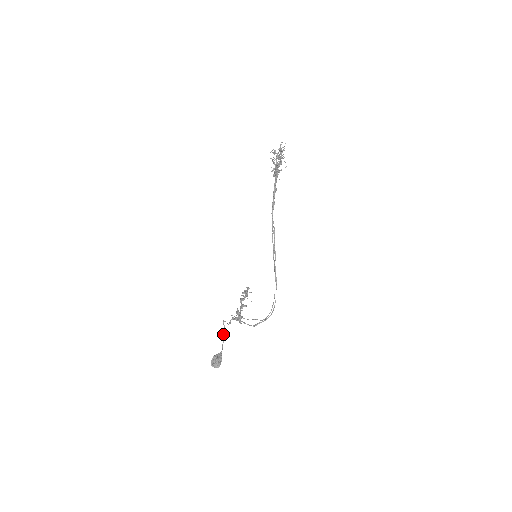
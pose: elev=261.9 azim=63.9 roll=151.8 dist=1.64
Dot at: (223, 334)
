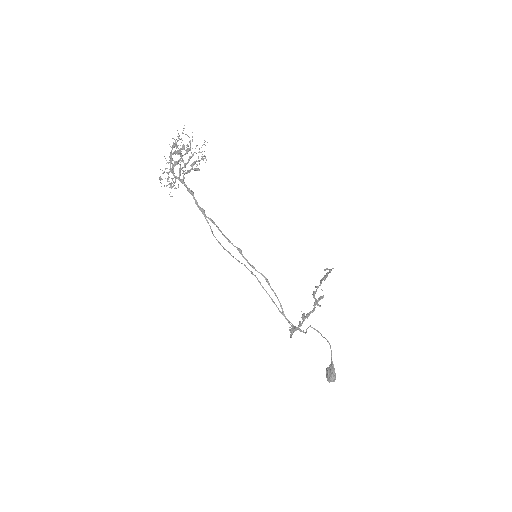
Dot at: occluded
